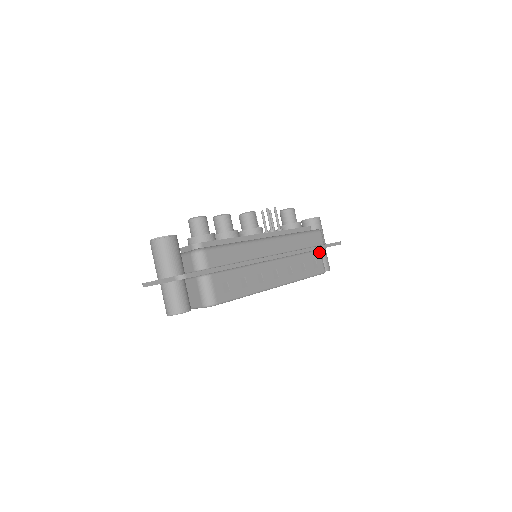
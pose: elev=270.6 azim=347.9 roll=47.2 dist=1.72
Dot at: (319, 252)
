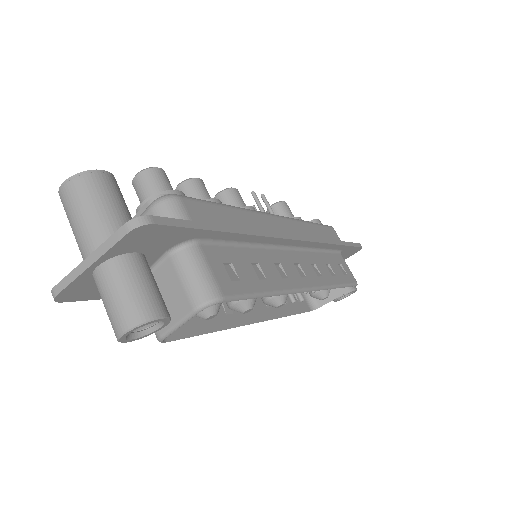
Dot at: (340, 255)
